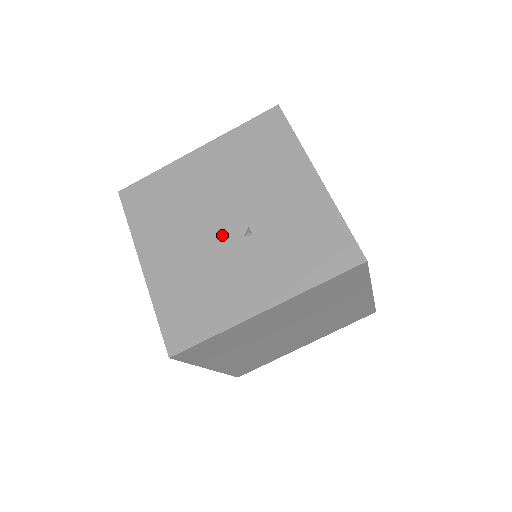
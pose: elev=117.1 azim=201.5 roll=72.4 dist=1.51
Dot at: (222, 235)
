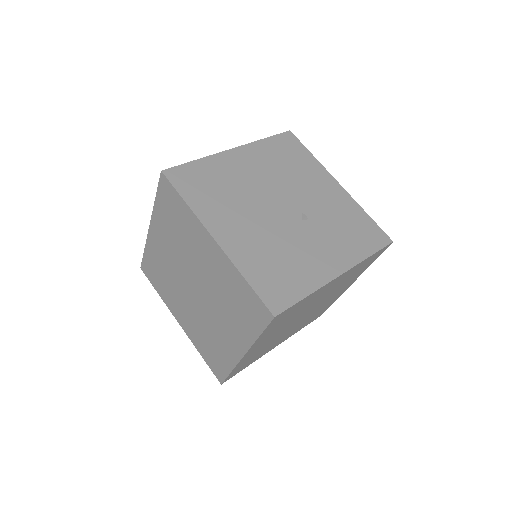
Dot at: (283, 217)
